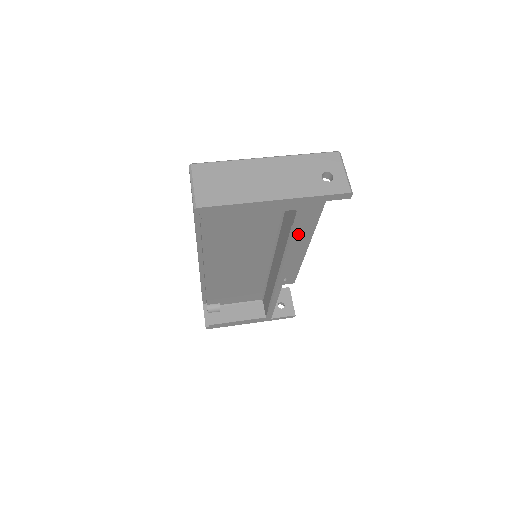
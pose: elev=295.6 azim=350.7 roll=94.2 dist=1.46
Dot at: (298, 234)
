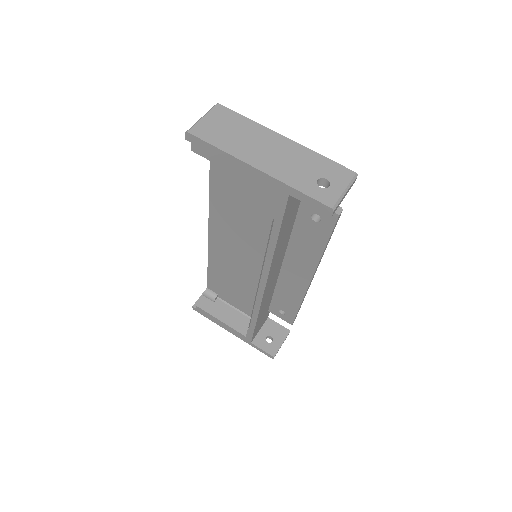
Dot at: (278, 235)
